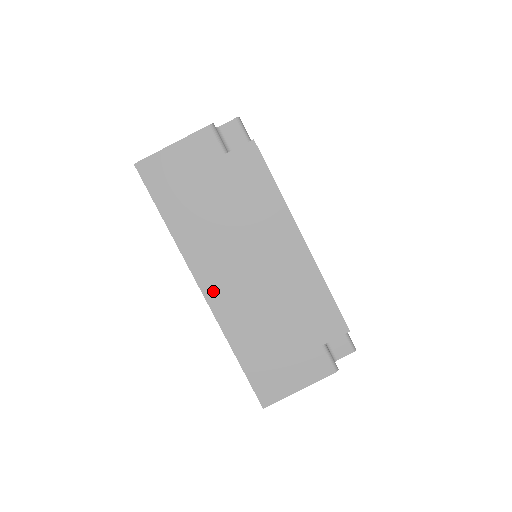
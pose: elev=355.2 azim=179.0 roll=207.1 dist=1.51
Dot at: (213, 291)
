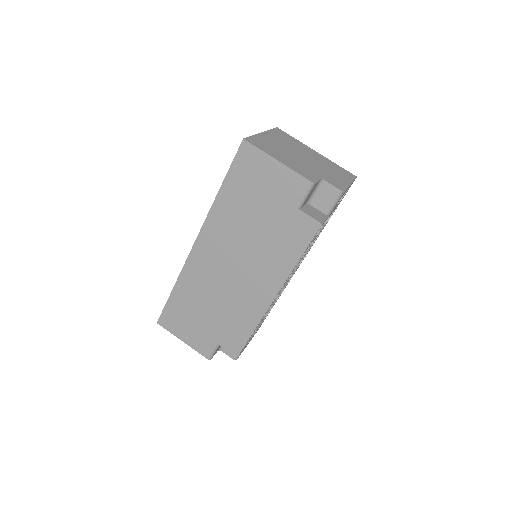
Dot at: (199, 253)
